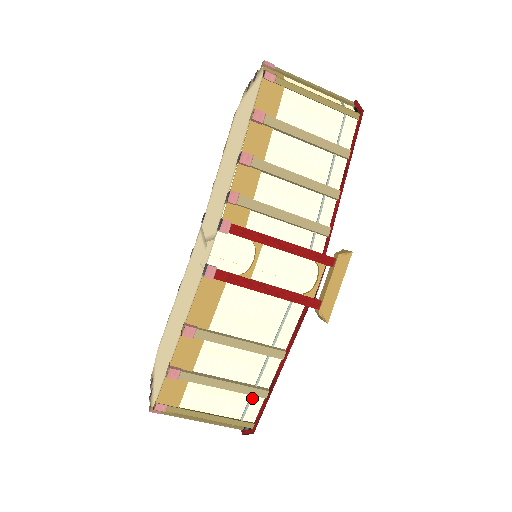
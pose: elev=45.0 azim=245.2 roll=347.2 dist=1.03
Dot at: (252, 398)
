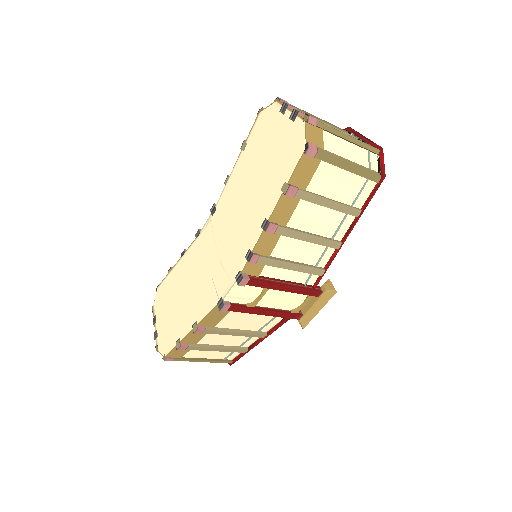
Dot at: occluded
